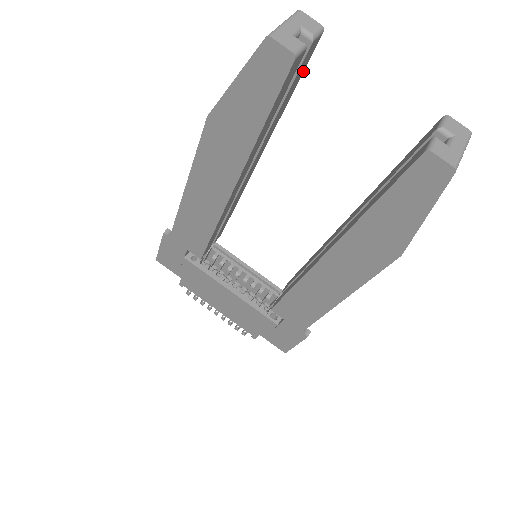
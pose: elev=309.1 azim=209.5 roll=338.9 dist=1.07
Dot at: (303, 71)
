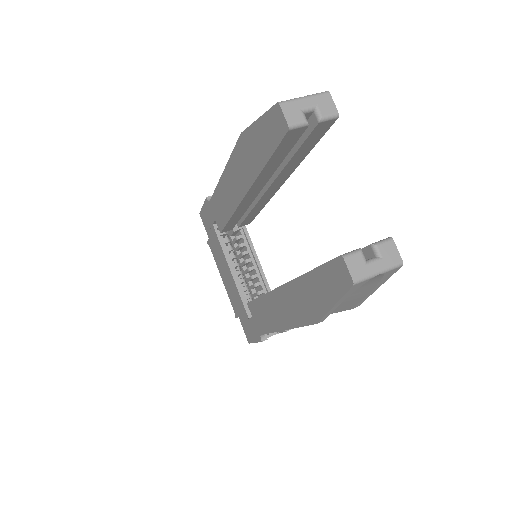
Dot at: (320, 138)
